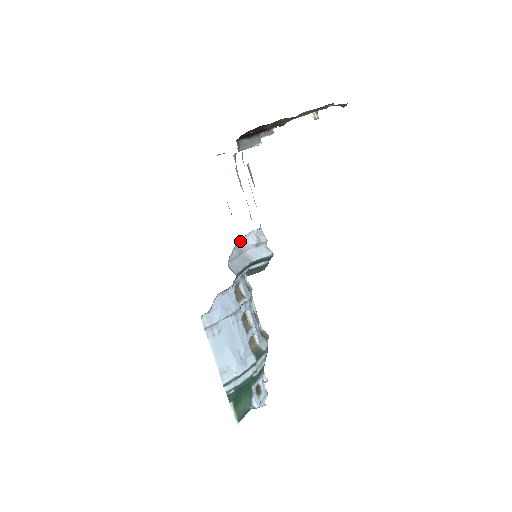
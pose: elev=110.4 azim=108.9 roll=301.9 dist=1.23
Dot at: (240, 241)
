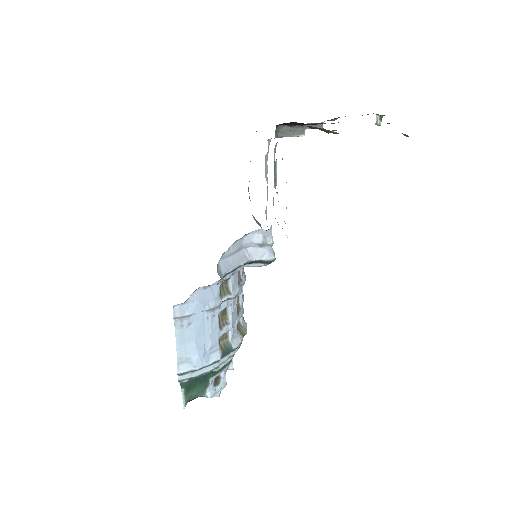
Dot at: (244, 236)
